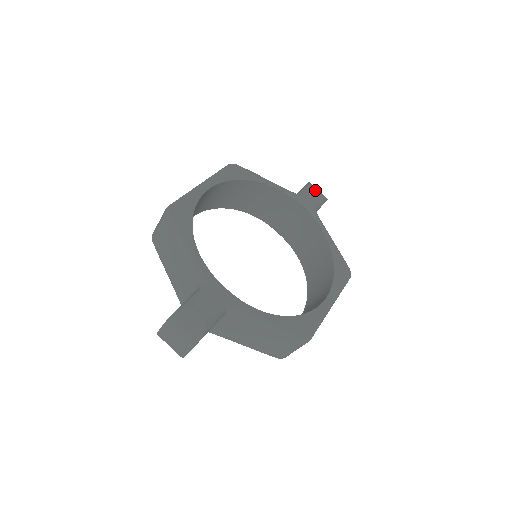
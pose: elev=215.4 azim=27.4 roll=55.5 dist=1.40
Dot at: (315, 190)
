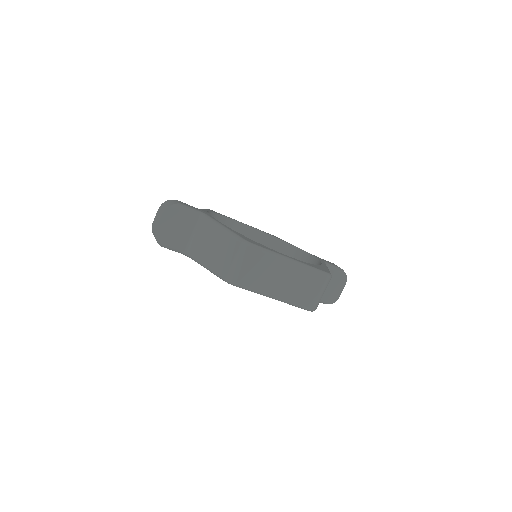
Dot at: occluded
